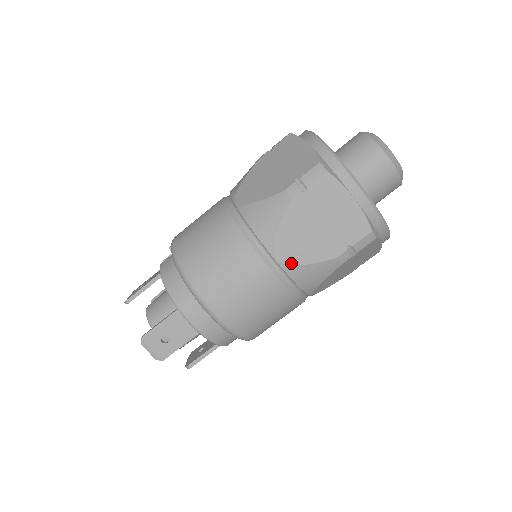
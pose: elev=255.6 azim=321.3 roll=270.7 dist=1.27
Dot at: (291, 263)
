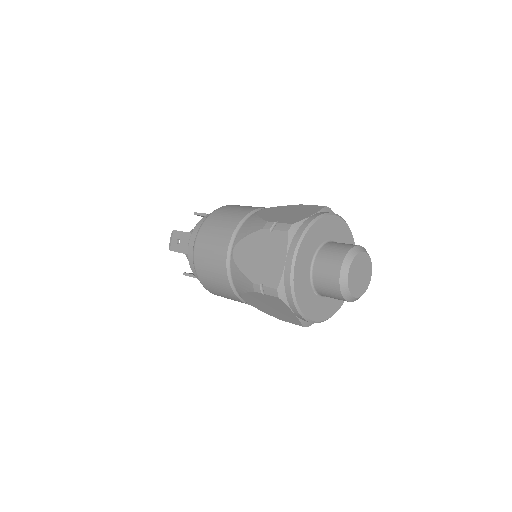
Dot at: (236, 261)
